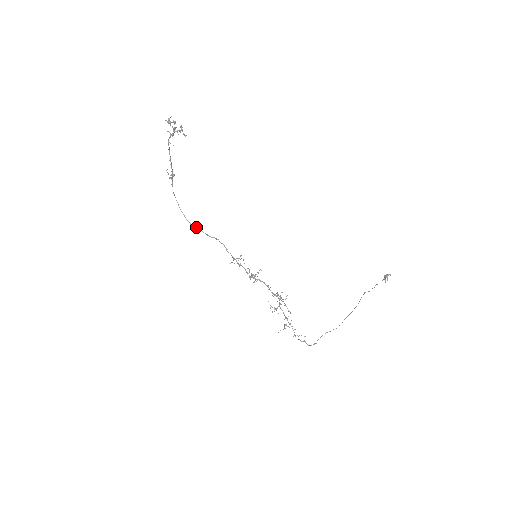
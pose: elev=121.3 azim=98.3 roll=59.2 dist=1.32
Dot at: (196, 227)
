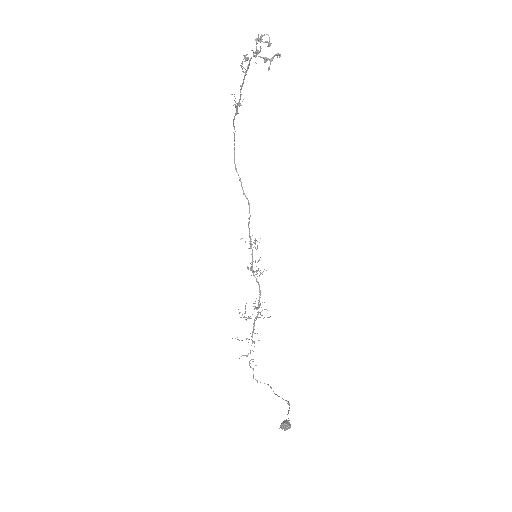
Dot at: occluded
